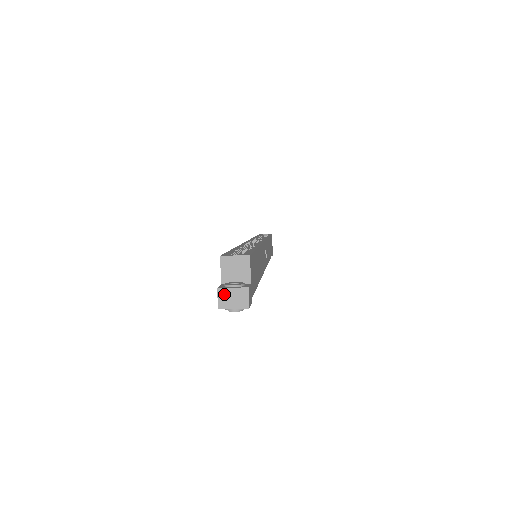
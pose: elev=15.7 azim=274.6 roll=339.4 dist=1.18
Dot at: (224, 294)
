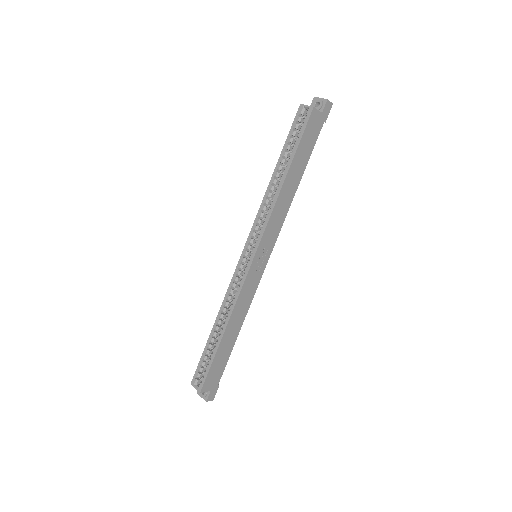
Dot at: (201, 394)
